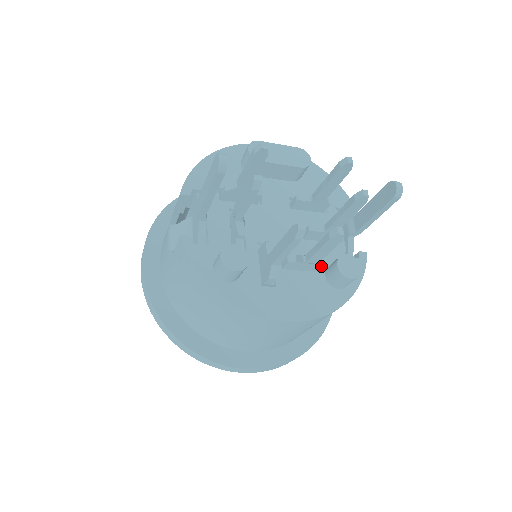
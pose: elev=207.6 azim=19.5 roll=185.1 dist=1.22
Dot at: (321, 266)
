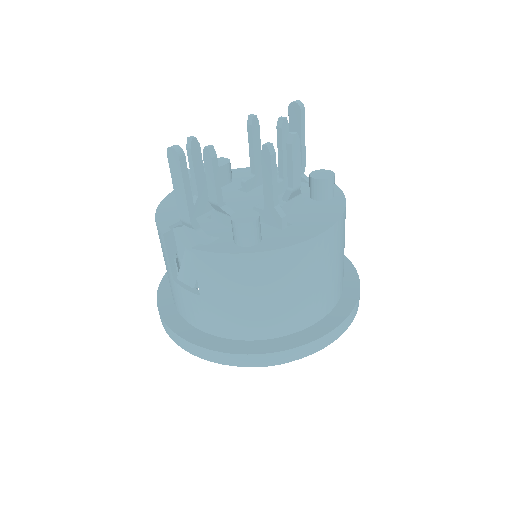
Dot at: (305, 199)
